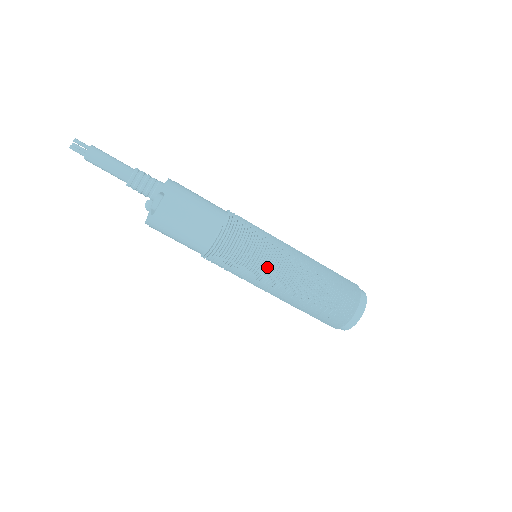
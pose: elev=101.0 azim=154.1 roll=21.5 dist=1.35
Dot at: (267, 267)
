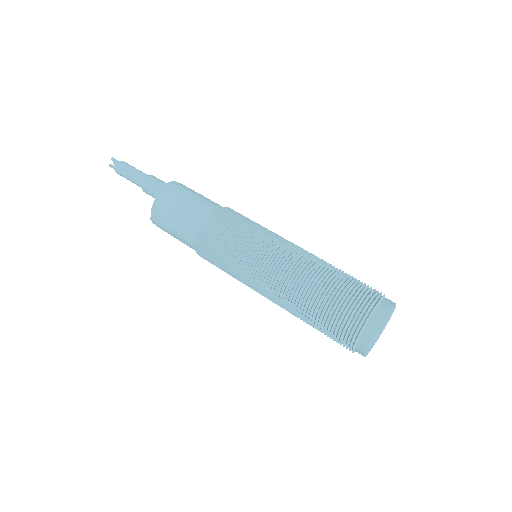
Dot at: (247, 269)
